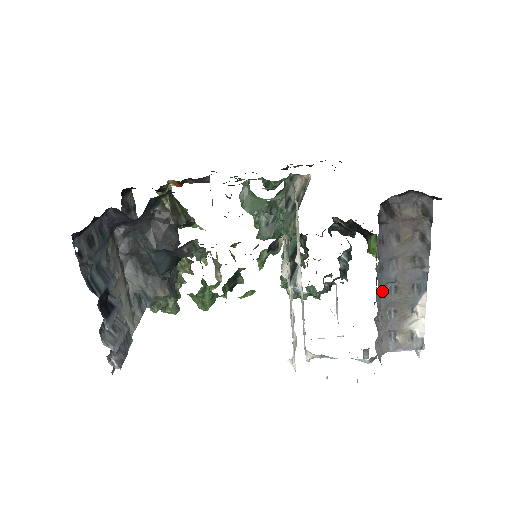
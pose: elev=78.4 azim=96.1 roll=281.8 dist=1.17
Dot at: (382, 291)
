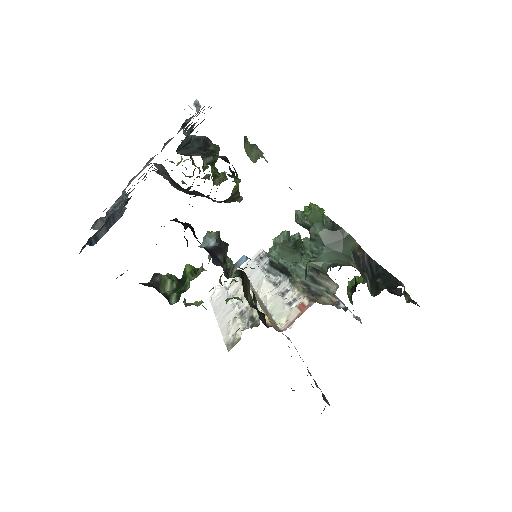
Dot at: occluded
